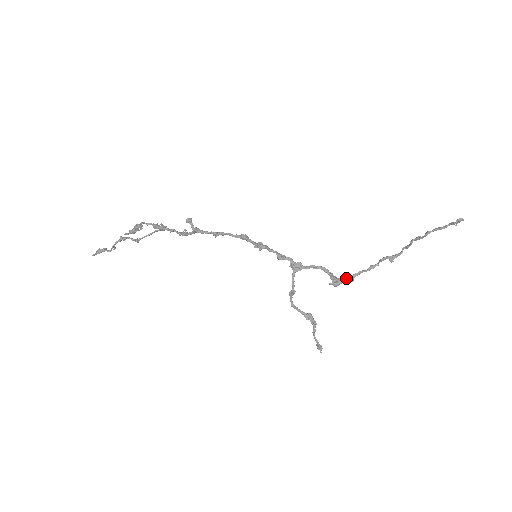
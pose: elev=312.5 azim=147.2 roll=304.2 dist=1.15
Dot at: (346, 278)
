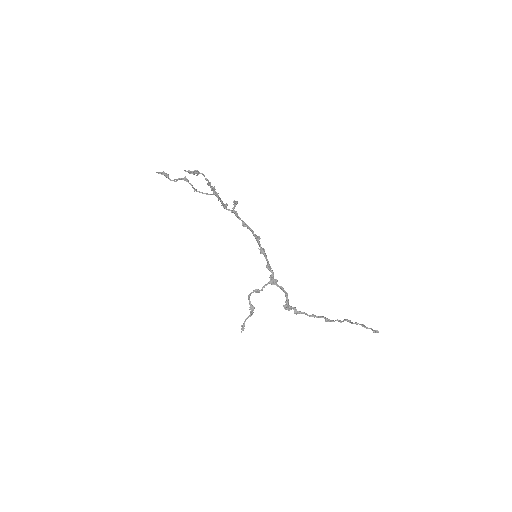
Dot at: (295, 310)
